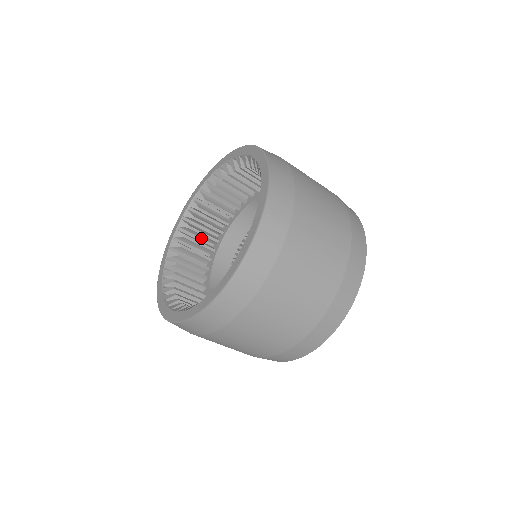
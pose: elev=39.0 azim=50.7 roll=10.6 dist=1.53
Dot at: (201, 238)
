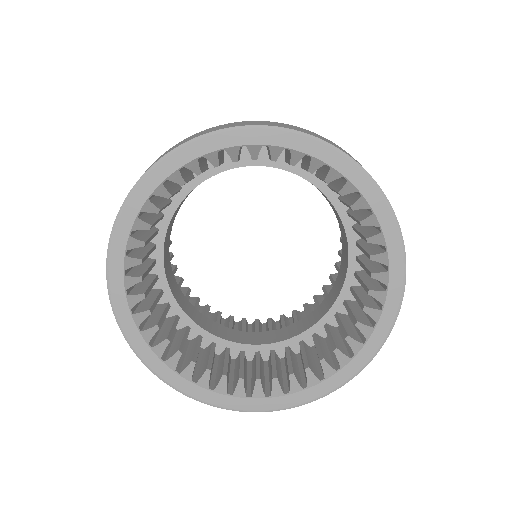
Dot at: occluded
